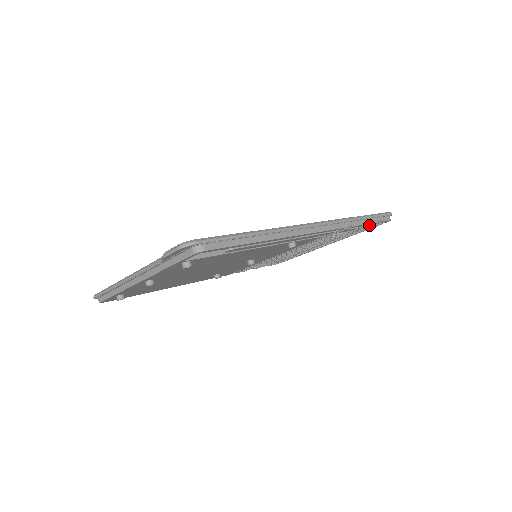
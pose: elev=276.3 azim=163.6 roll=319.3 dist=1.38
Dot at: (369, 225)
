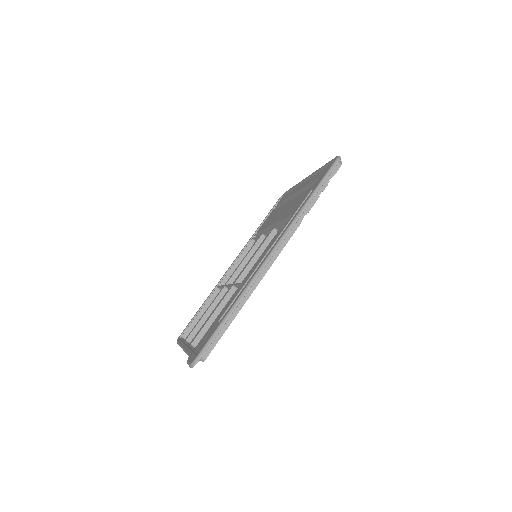
Dot at: occluded
